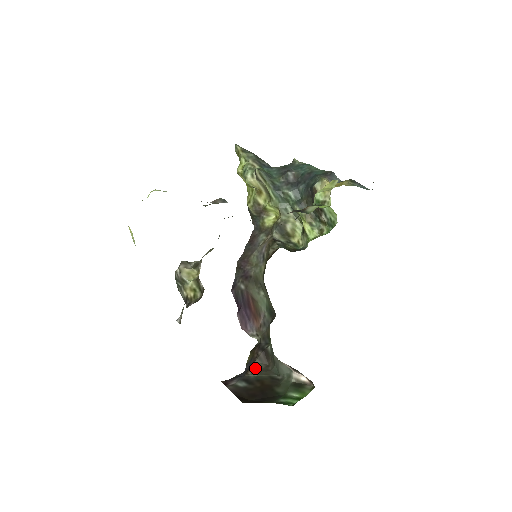
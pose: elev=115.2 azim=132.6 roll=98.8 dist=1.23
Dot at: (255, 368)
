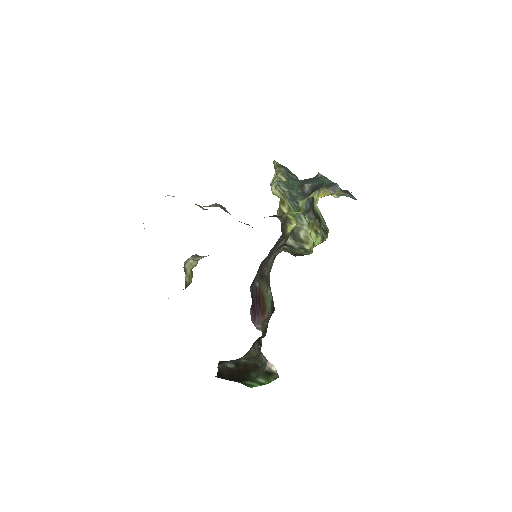
Dot at: (248, 355)
